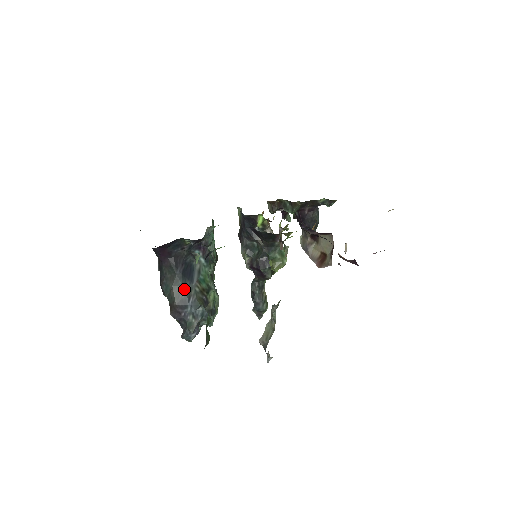
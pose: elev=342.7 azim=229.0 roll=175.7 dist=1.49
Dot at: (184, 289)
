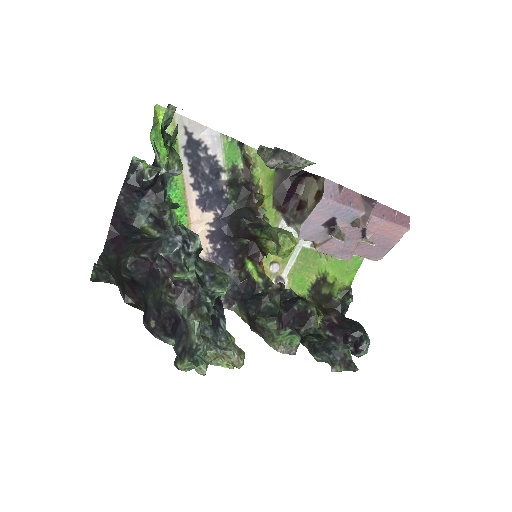
Dot at: occluded
